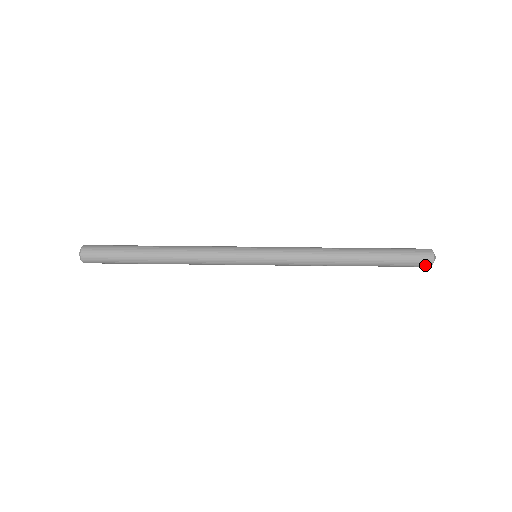
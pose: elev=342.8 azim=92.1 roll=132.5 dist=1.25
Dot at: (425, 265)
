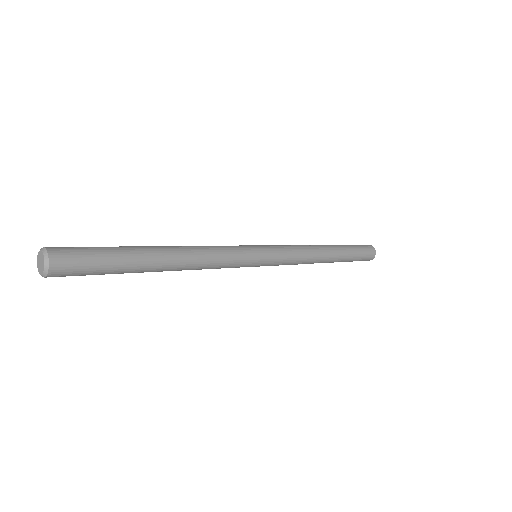
Dot at: (367, 260)
